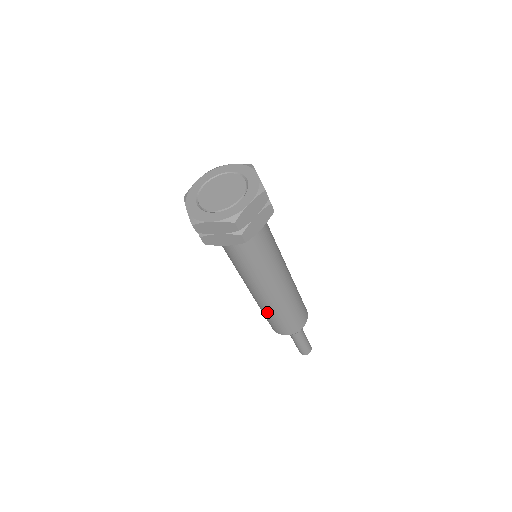
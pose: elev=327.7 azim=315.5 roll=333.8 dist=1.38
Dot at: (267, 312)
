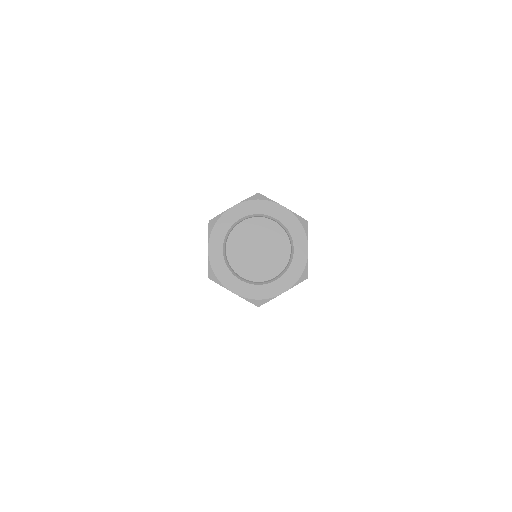
Dot at: occluded
